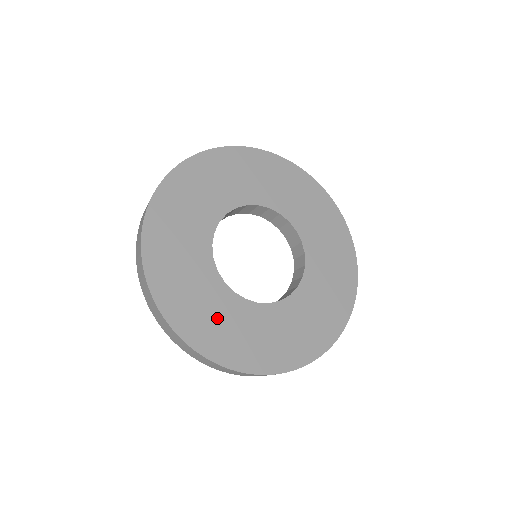
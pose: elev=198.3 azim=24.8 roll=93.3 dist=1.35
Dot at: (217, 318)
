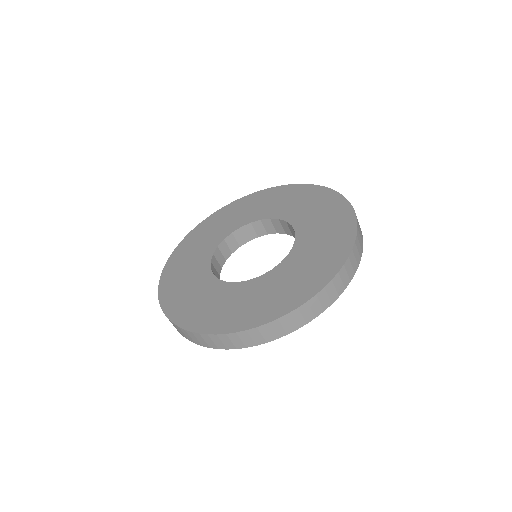
Dot at: (198, 299)
